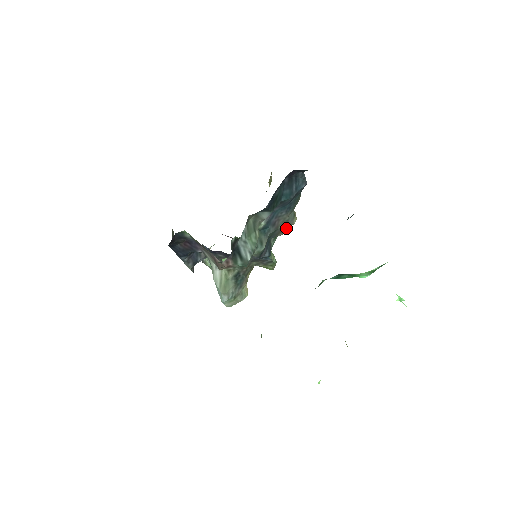
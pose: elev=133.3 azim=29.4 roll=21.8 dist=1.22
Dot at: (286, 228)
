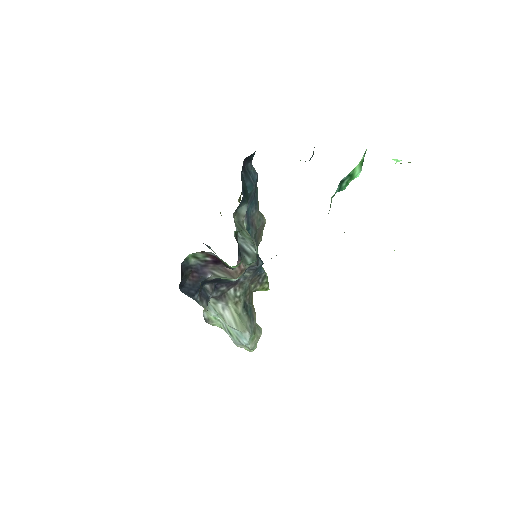
Dot at: (261, 231)
